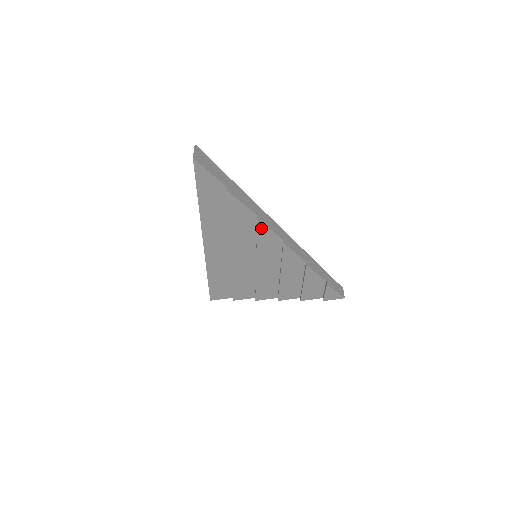
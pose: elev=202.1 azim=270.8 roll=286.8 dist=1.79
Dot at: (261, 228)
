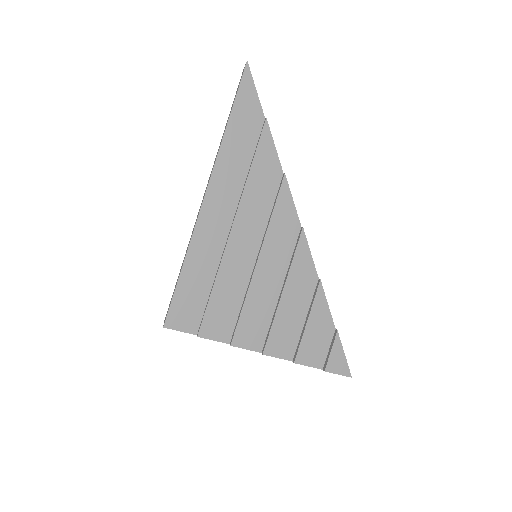
Dot at: (284, 192)
